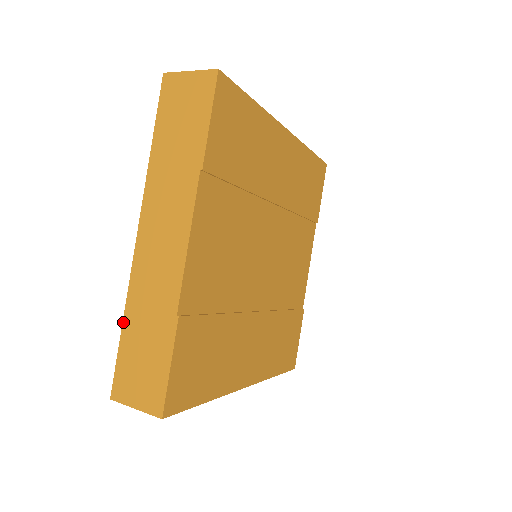
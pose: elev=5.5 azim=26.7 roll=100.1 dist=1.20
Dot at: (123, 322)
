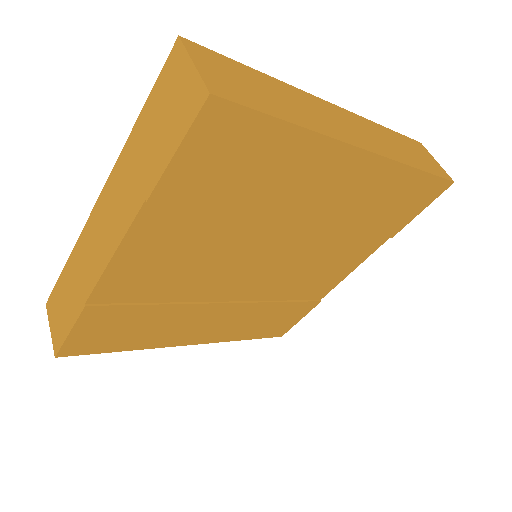
Dot at: (67, 262)
